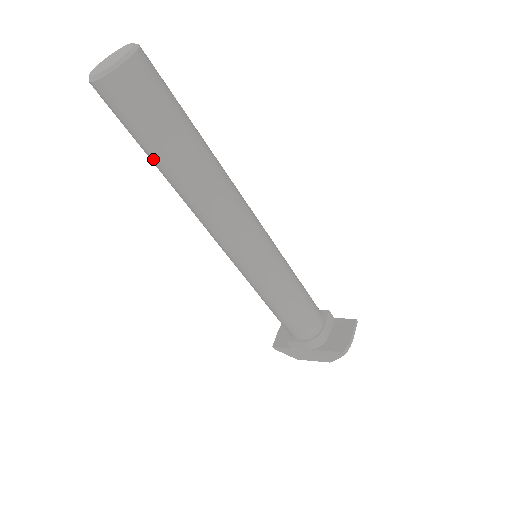
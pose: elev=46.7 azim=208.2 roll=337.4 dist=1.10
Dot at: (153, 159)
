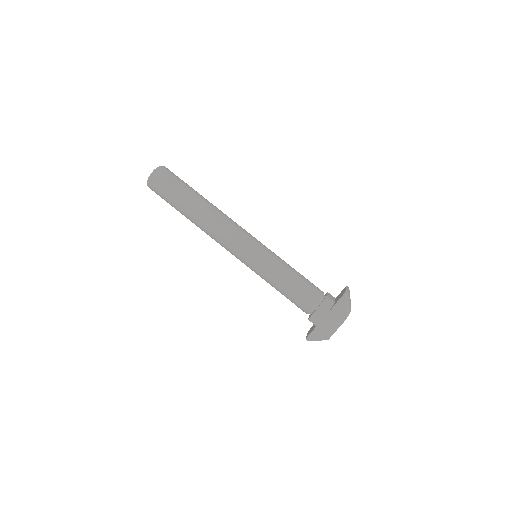
Dot at: (181, 206)
